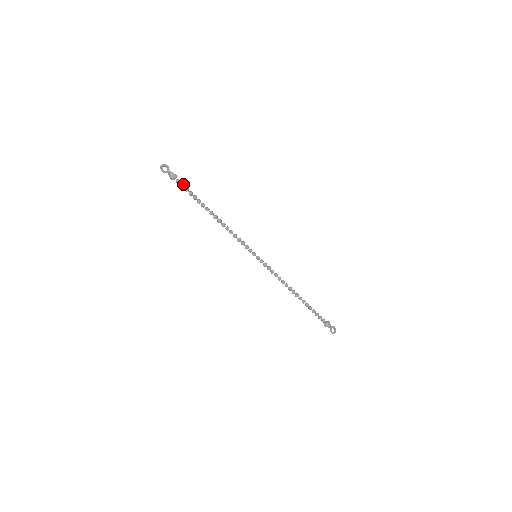
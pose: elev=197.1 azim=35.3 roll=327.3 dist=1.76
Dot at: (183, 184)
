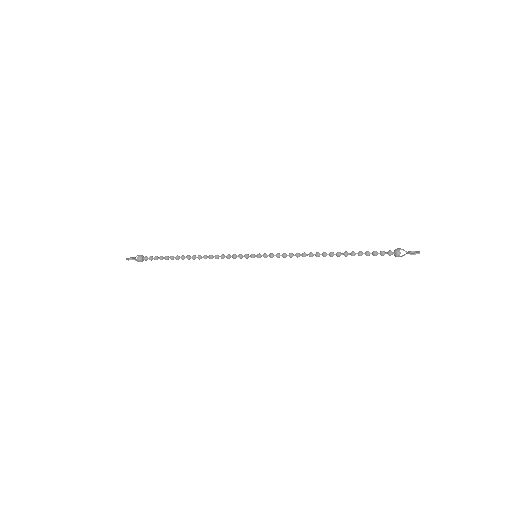
Dot at: (150, 256)
